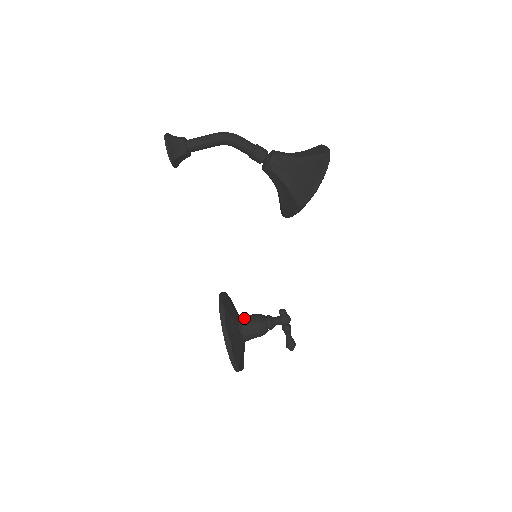
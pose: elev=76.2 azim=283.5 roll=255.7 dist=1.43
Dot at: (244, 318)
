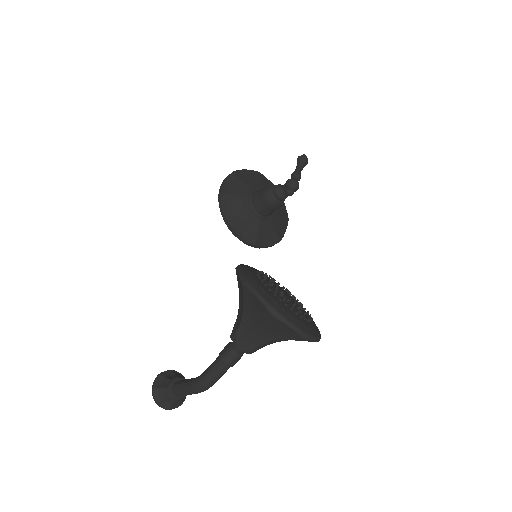
Dot at: (262, 212)
